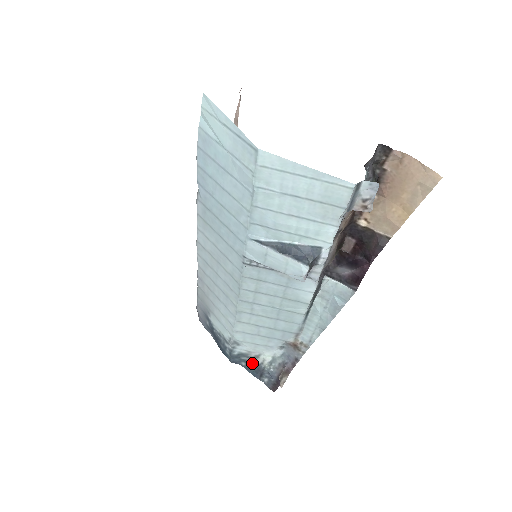
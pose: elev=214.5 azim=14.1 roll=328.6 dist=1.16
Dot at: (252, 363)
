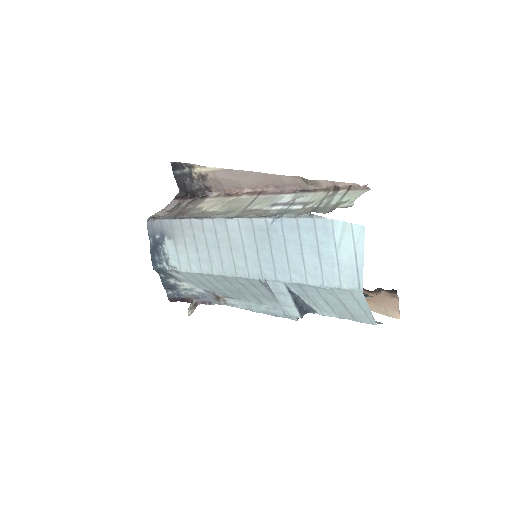
Dot at: (170, 280)
